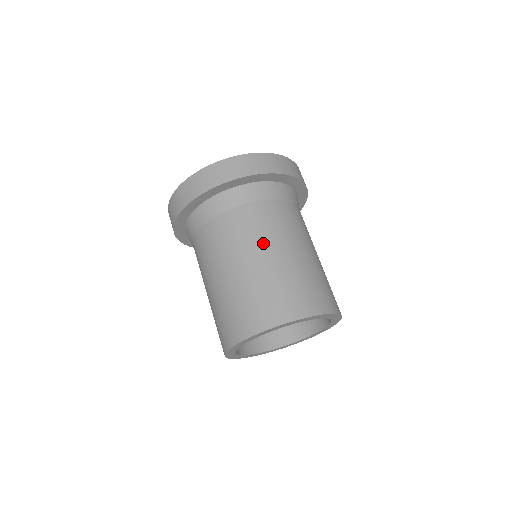
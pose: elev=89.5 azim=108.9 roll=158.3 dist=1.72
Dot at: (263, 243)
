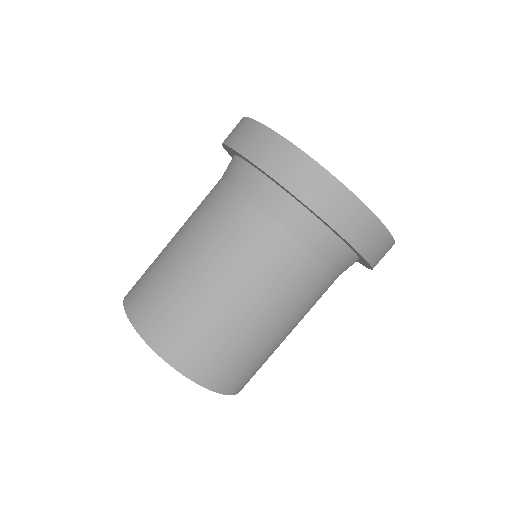
Dot at: (259, 293)
